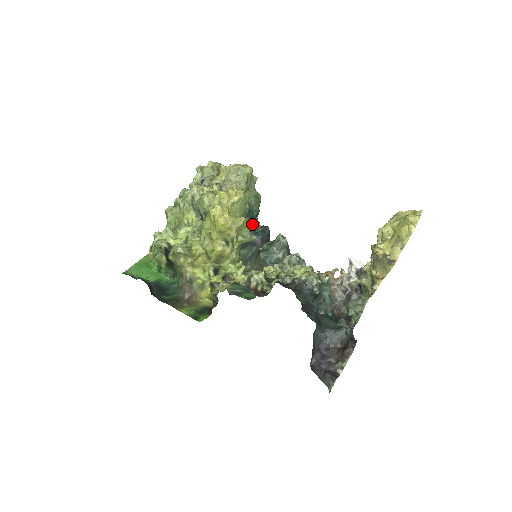
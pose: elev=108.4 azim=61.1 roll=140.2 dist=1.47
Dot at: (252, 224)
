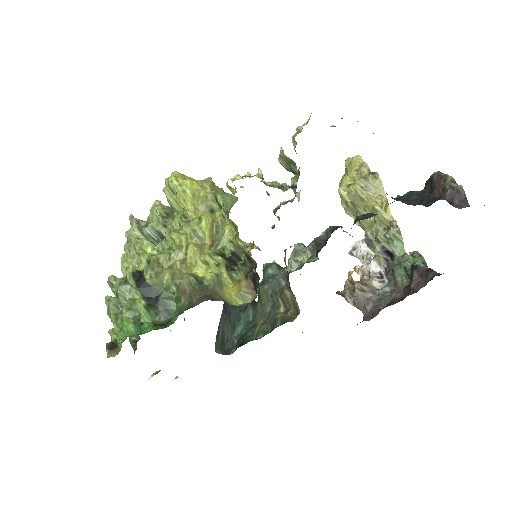
Dot at: occluded
